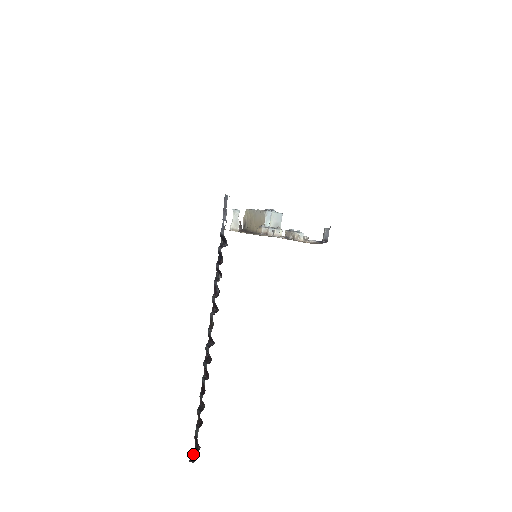
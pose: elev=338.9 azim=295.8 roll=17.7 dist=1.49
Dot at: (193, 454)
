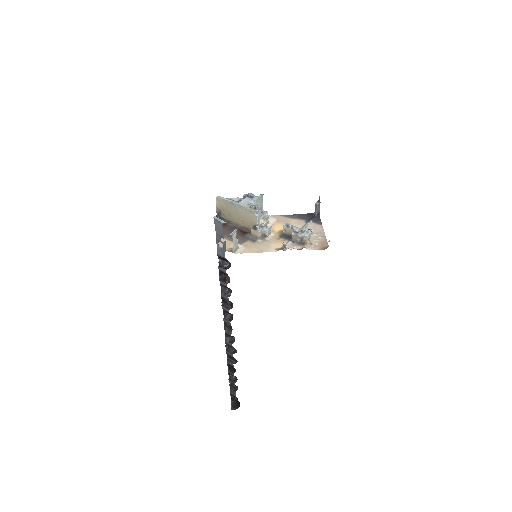
Dot at: (231, 403)
